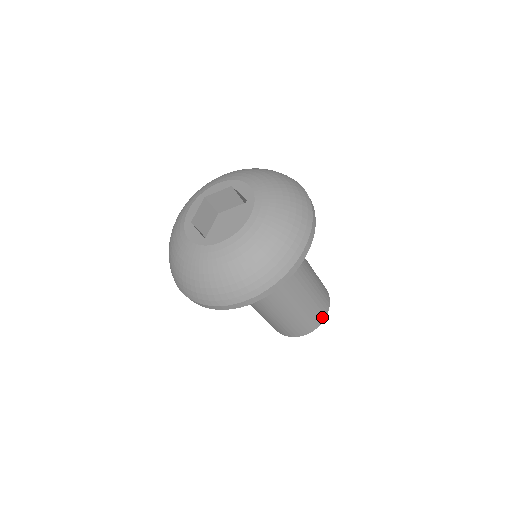
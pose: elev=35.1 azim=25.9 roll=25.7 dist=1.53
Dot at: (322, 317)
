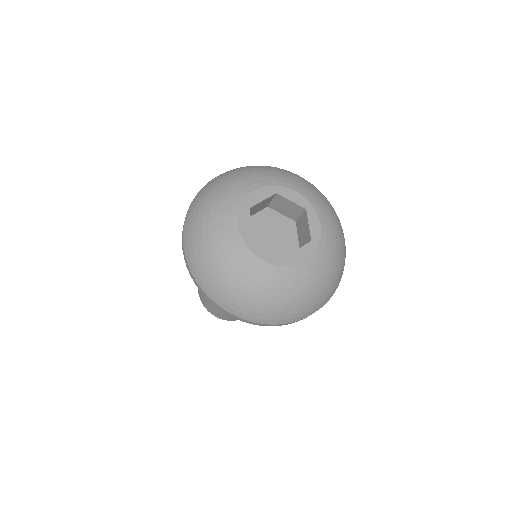
Dot at: occluded
